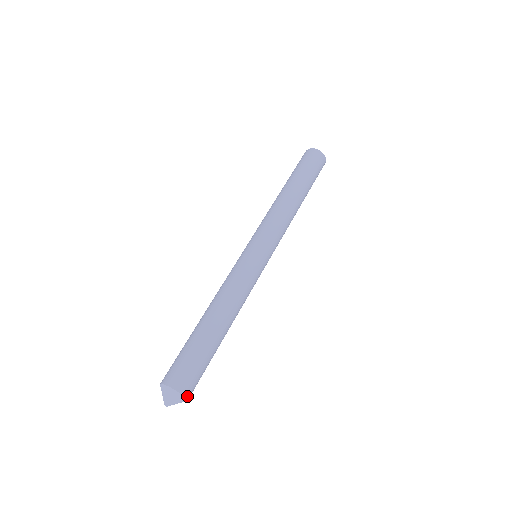
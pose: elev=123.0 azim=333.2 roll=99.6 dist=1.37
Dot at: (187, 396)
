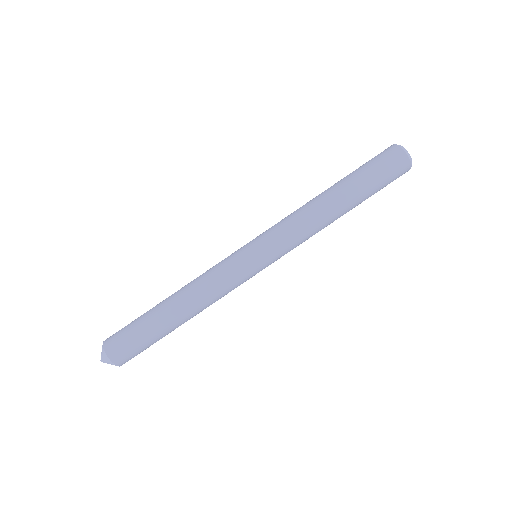
Dot at: (113, 359)
